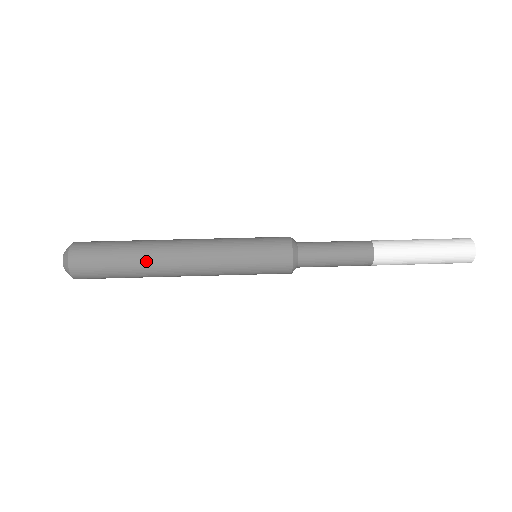
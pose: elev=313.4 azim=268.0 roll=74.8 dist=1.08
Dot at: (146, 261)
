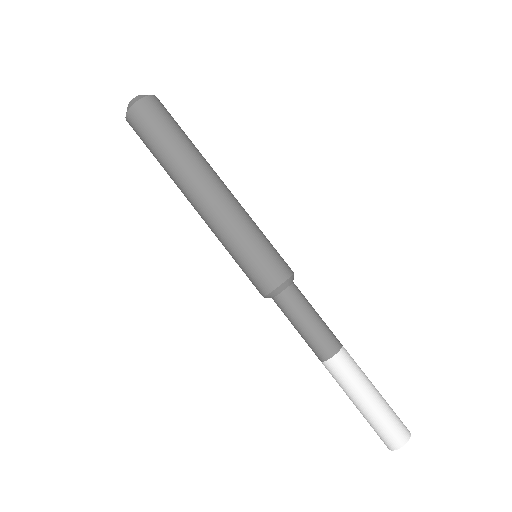
Dot at: (173, 178)
